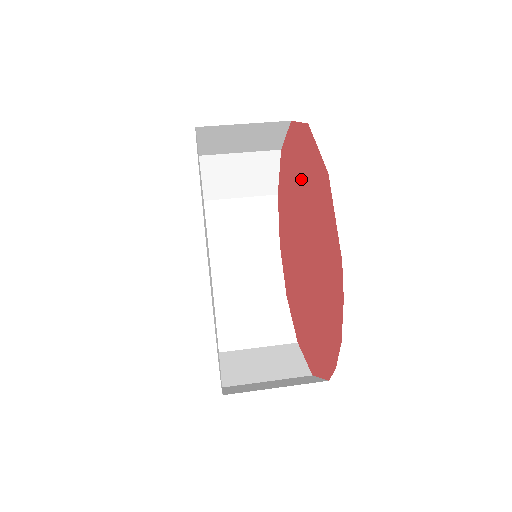
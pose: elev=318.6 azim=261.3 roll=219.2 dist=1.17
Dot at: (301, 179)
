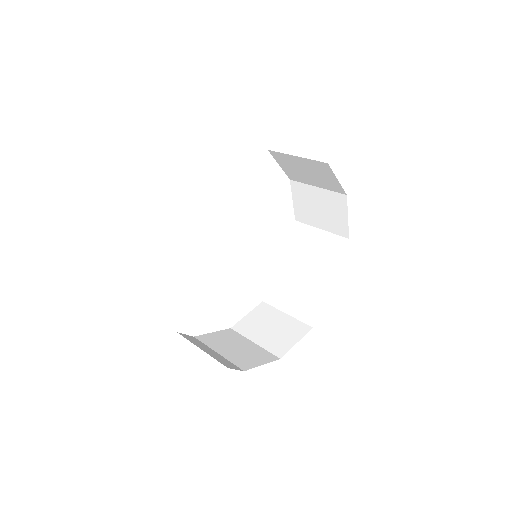
Dot at: occluded
